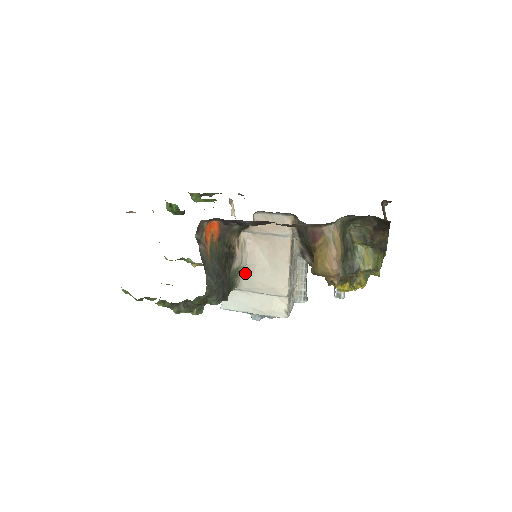
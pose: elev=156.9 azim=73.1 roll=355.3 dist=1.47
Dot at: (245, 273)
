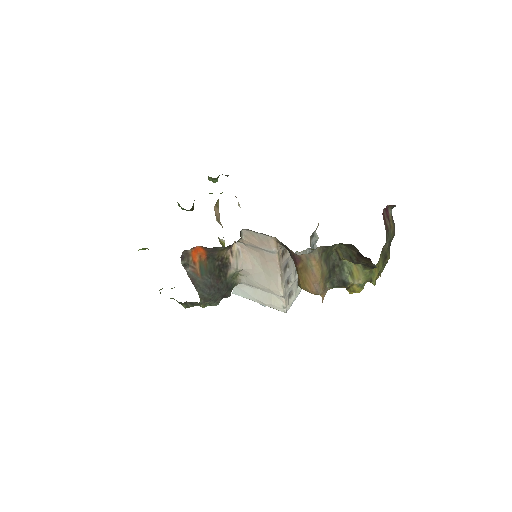
Dot at: (244, 275)
